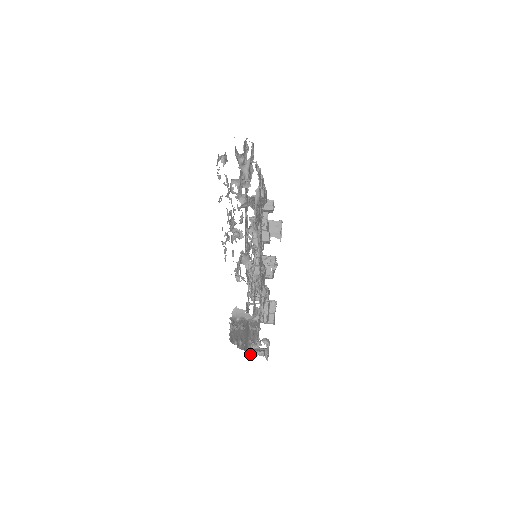
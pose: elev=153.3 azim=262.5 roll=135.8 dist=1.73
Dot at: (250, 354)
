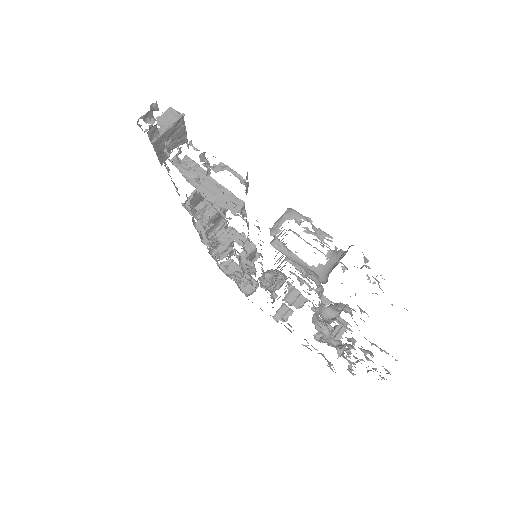
Dot at: occluded
